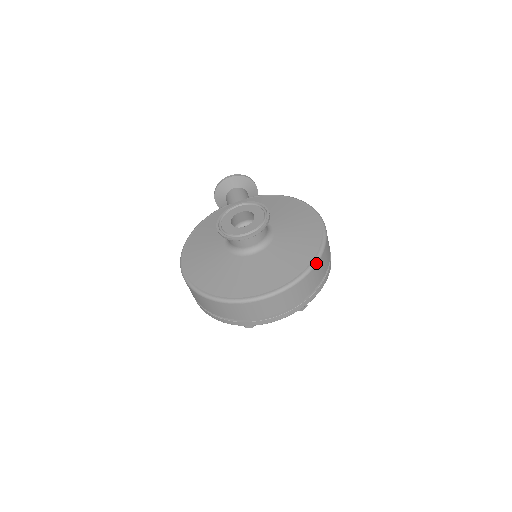
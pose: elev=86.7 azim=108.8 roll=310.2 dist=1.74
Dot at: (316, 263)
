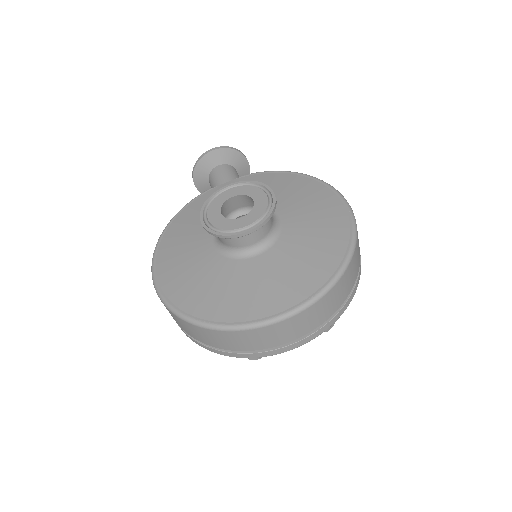
Dot at: (347, 264)
